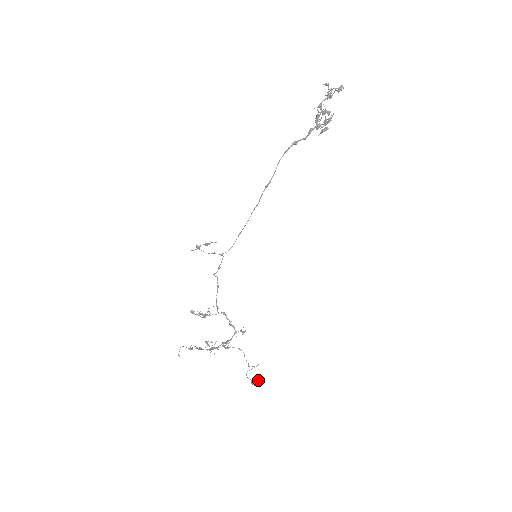
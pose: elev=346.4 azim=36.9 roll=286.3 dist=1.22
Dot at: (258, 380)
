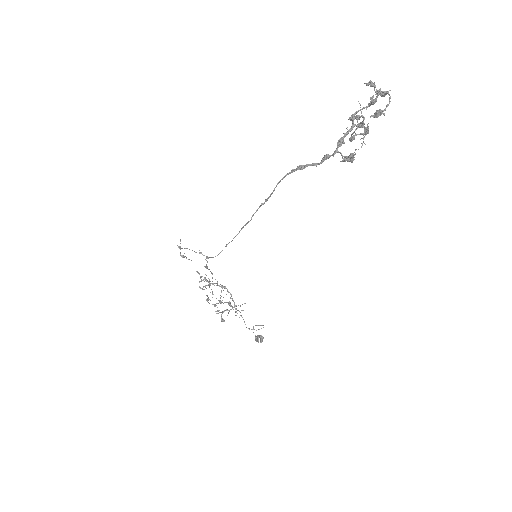
Dot at: (260, 339)
